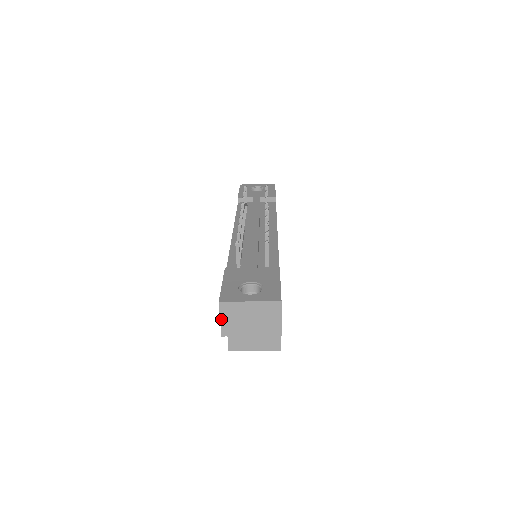
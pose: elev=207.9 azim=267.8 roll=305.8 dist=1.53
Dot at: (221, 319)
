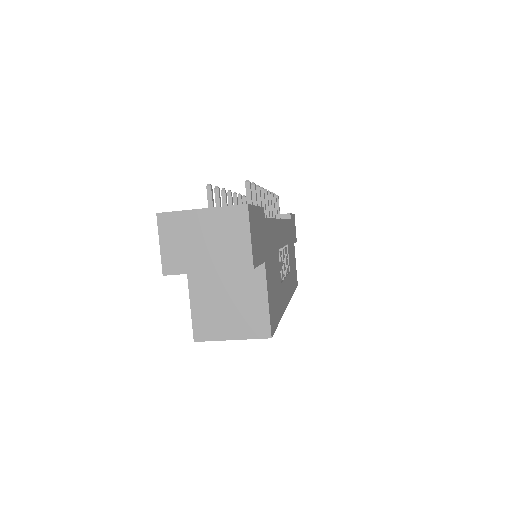
Dot at: (161, 244)
